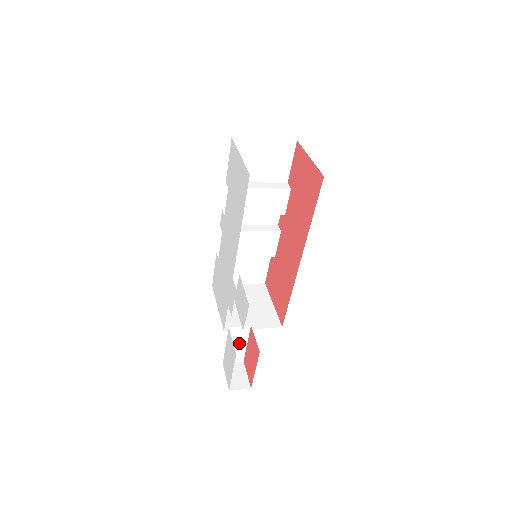
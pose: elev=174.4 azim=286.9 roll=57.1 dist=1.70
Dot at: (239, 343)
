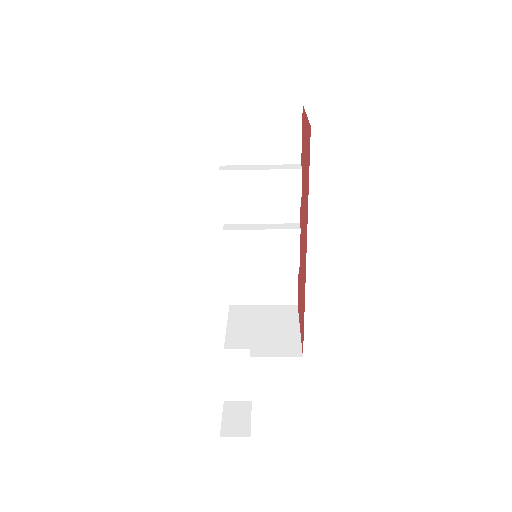
Dot at: (239, 373)
